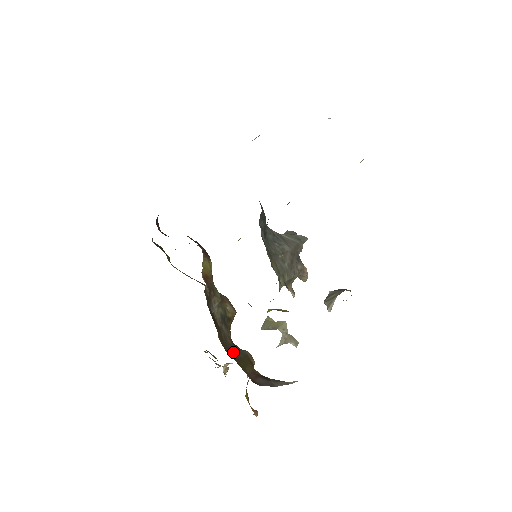
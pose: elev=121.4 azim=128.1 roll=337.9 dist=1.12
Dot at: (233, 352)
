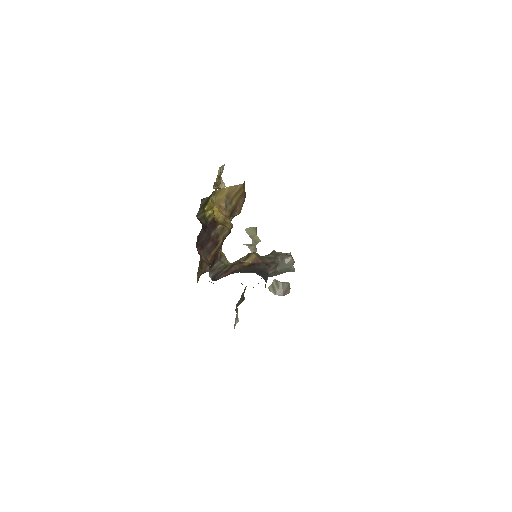
Dot at: occluded
